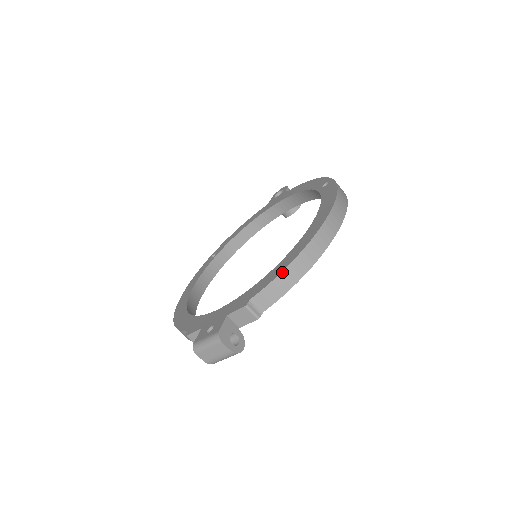
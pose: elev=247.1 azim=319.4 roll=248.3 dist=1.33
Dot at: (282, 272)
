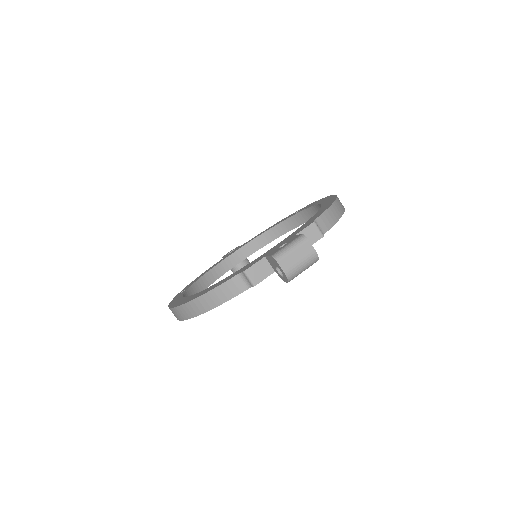
Dot at: (330, 206)
